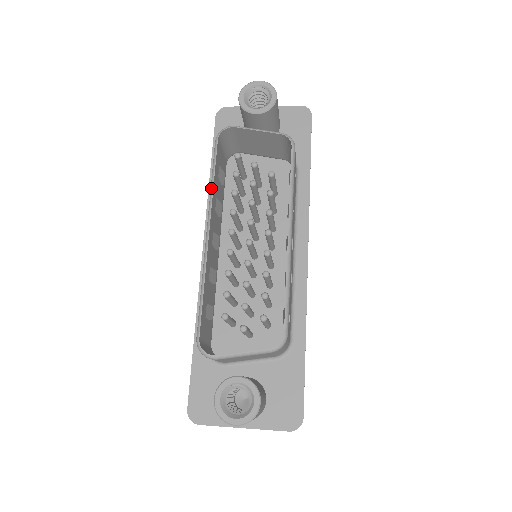
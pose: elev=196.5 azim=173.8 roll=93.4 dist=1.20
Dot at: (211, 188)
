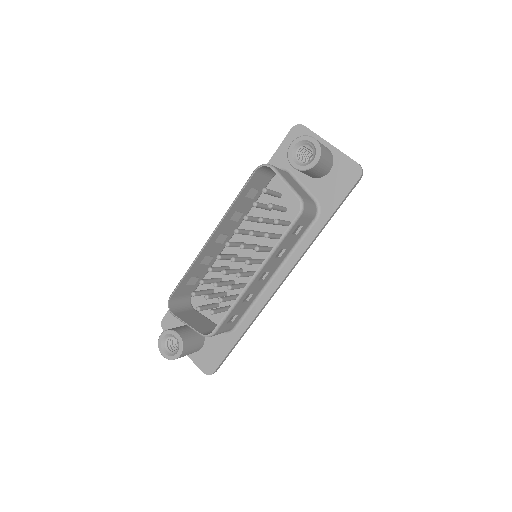
Dot at: (230, 206)
